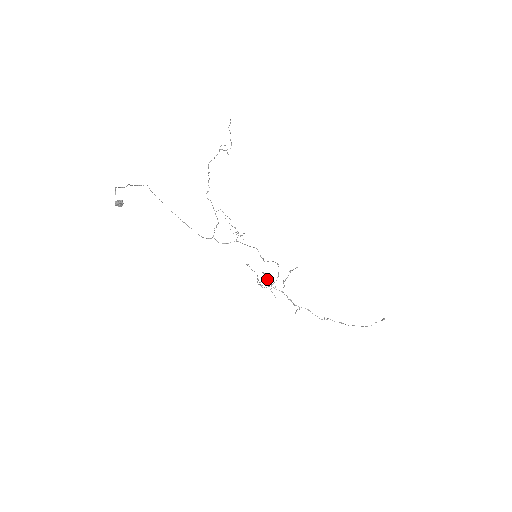
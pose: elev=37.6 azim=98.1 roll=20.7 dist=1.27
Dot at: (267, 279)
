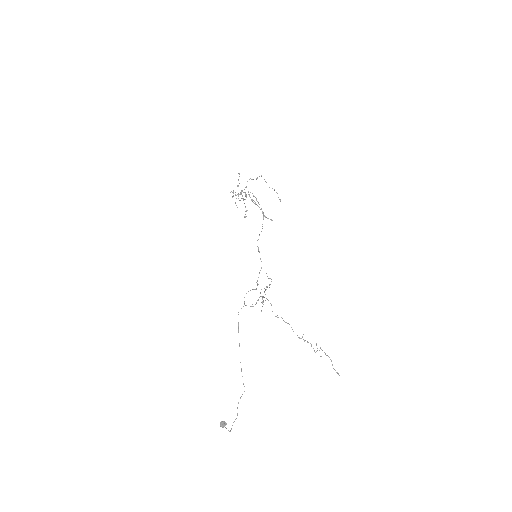
Dot at: occluded
